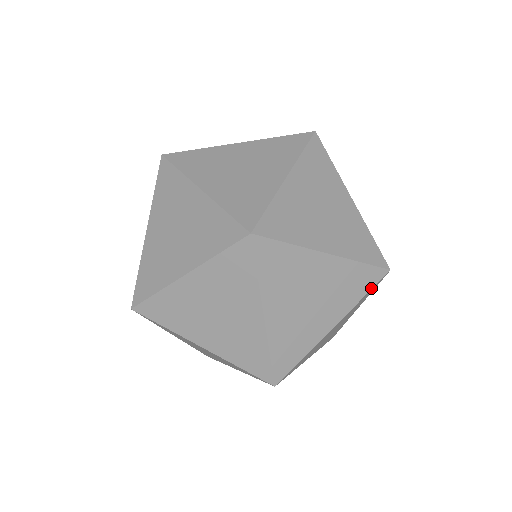
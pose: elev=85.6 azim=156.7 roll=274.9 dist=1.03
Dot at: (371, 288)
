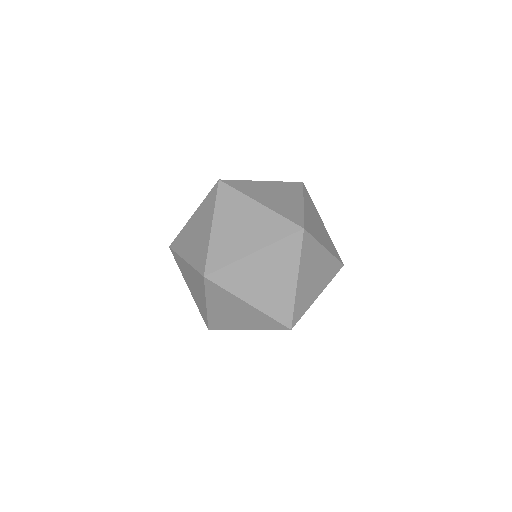
Dot at: (302, 189)
